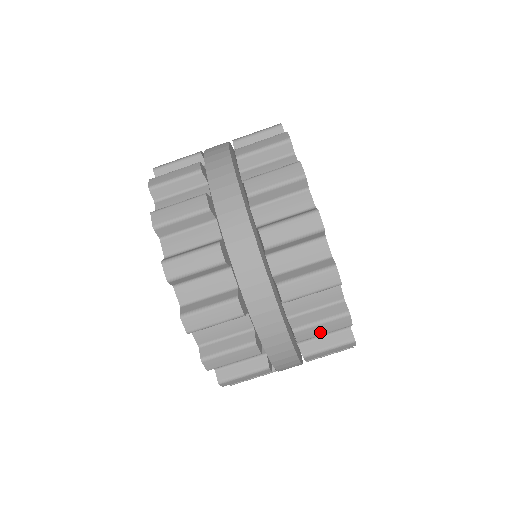
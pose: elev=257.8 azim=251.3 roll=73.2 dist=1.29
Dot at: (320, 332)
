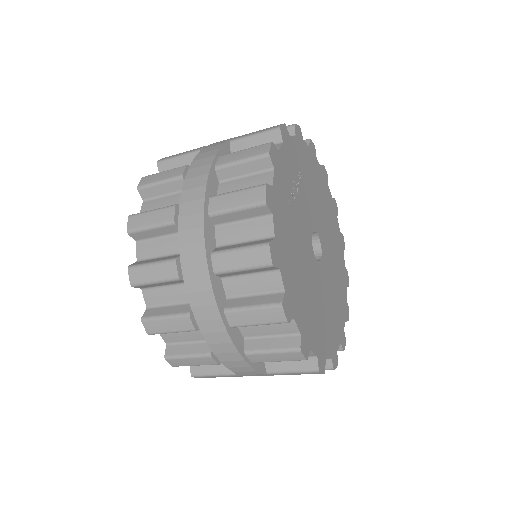
Dot at: occluded
